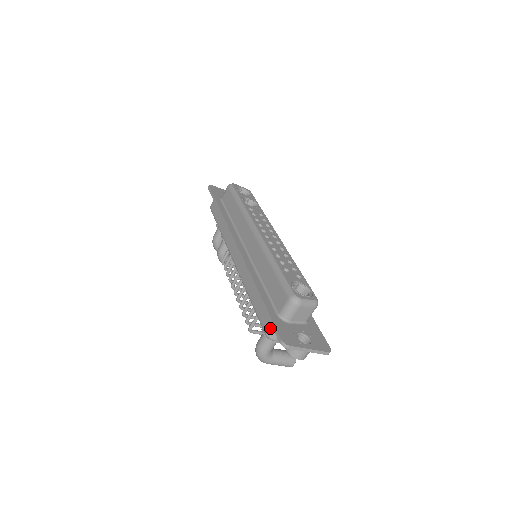
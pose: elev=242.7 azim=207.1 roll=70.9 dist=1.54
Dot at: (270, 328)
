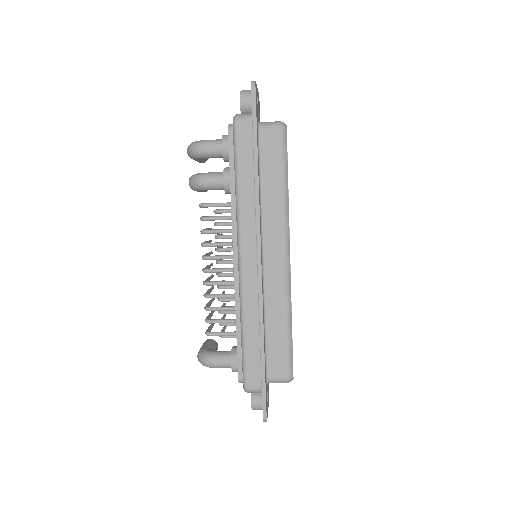
Dot at: (255, 389)
